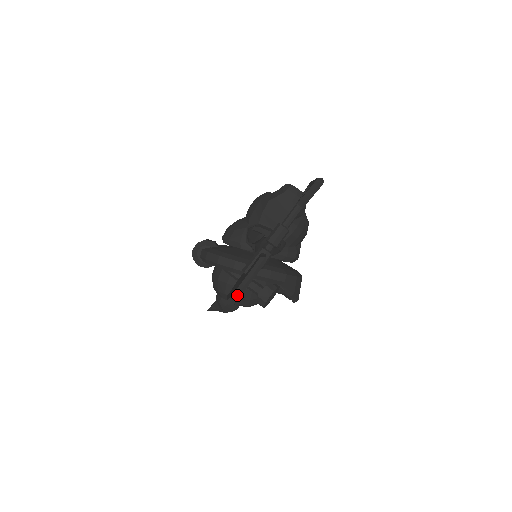
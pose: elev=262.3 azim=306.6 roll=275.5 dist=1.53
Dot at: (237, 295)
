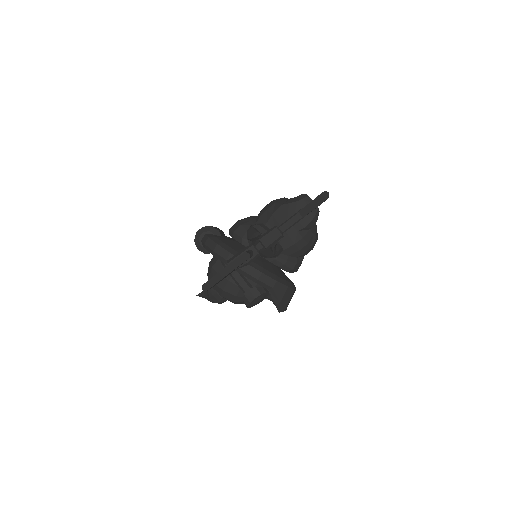
Dot at: (212, 282)
